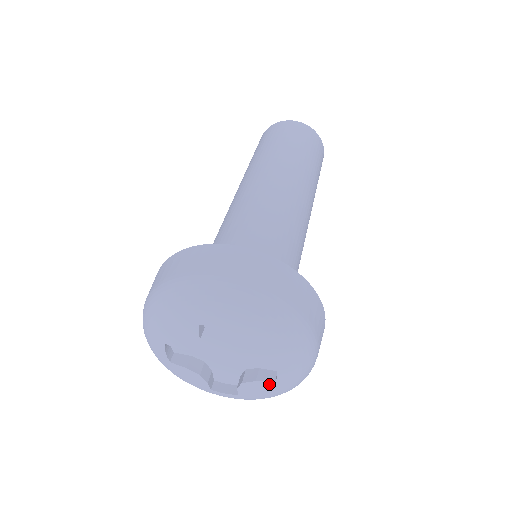
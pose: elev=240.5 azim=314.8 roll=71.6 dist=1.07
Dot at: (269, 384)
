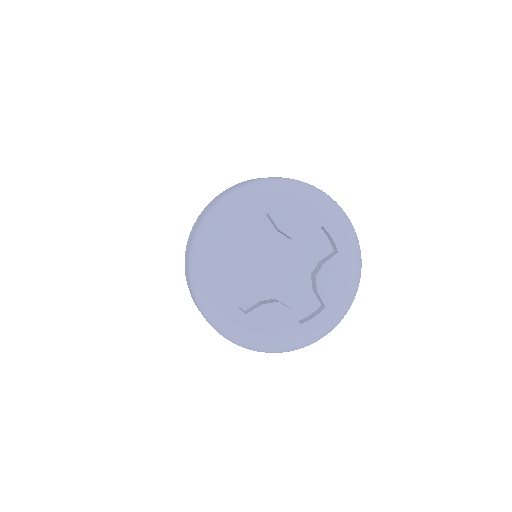
Dot at: (336, 261)
